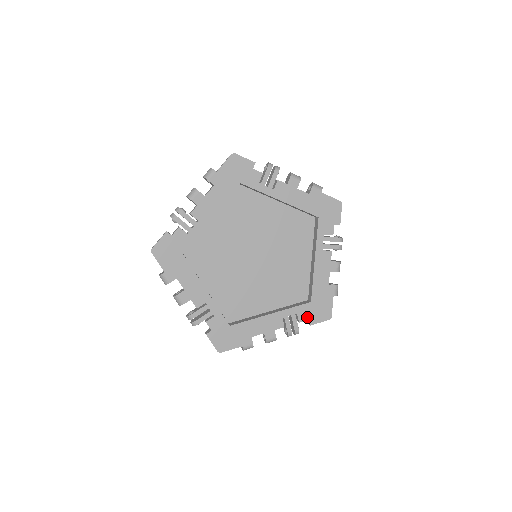
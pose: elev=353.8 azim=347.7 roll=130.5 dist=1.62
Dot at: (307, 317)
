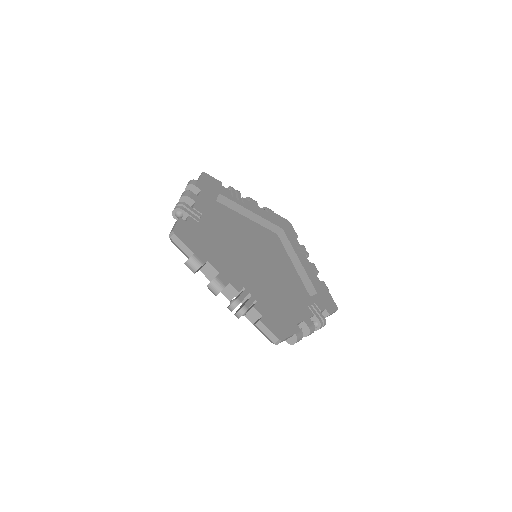
Dot at: (263, 313)
